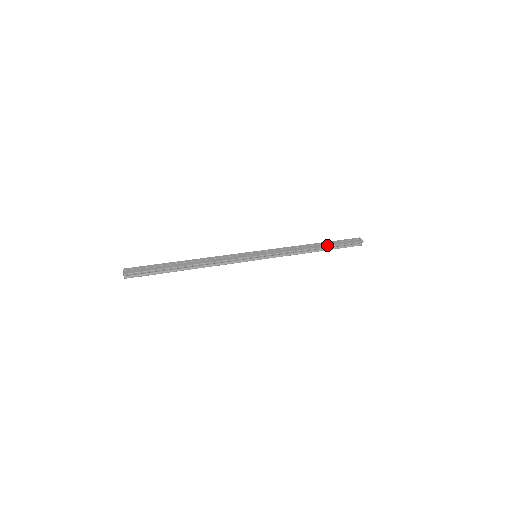
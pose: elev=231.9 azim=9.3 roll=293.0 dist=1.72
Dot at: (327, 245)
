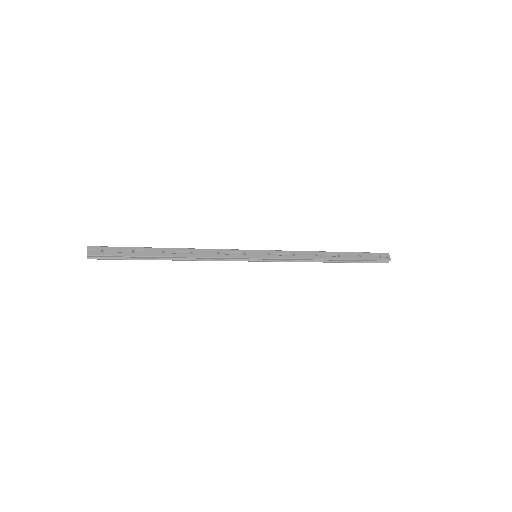
Dot at: (346, 257)
